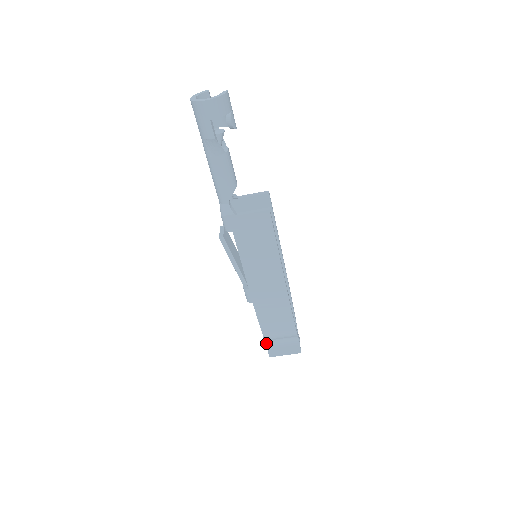
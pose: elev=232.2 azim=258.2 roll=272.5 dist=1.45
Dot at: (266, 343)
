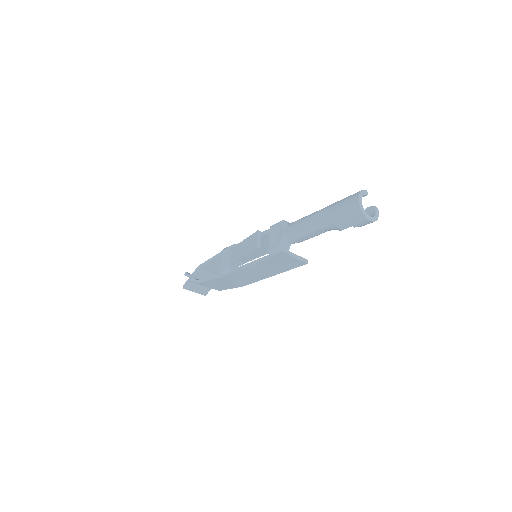
Dot at: (190, 281)
